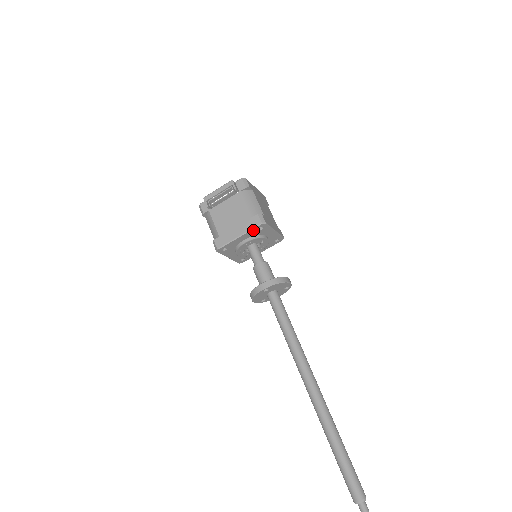
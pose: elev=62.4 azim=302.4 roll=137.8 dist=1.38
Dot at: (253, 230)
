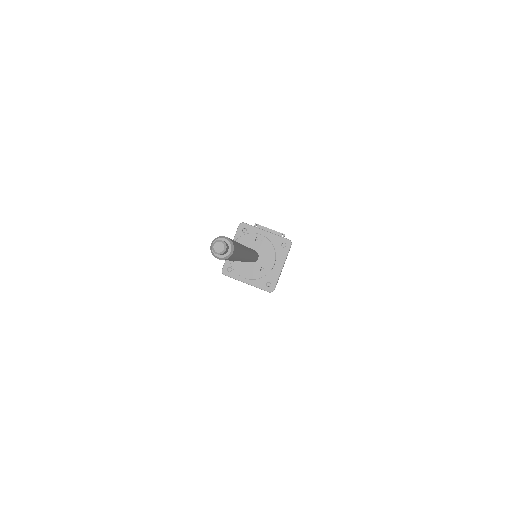
Dot at: (279, 238)
